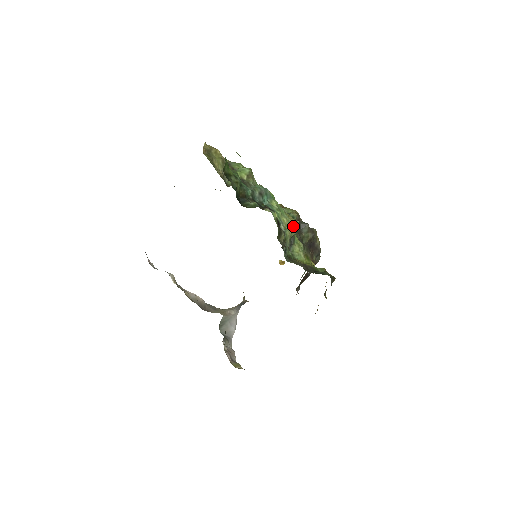
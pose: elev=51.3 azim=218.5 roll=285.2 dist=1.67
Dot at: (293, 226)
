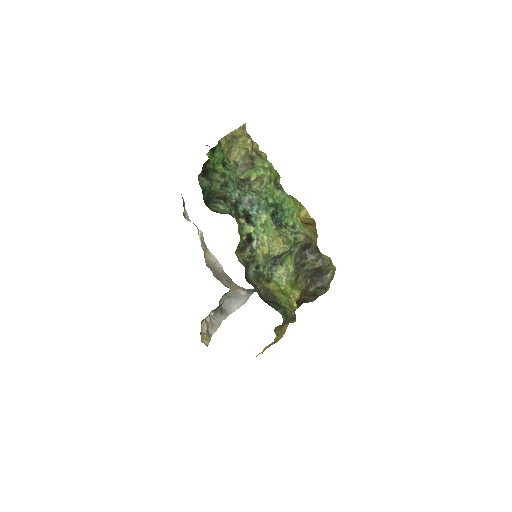
Dot at: (275, 248)
